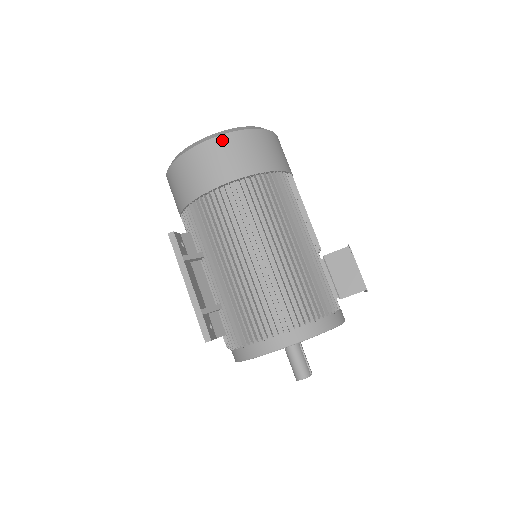
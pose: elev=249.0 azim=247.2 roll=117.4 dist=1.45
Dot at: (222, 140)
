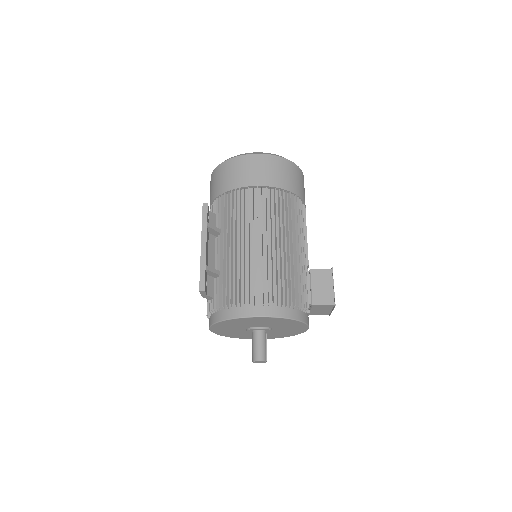
Dot at: (268, 158)
